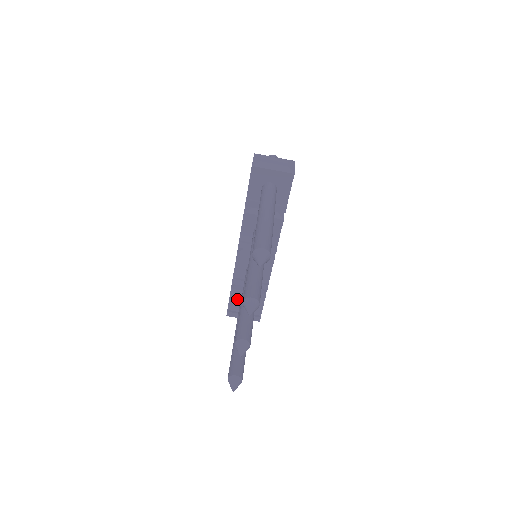
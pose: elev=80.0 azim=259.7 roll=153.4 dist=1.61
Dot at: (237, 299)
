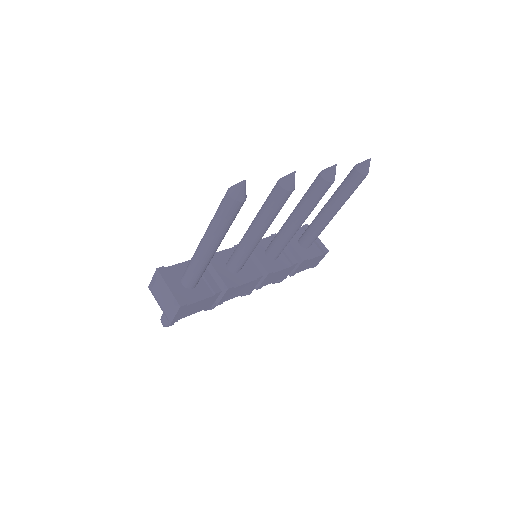
Dot at: occluded
